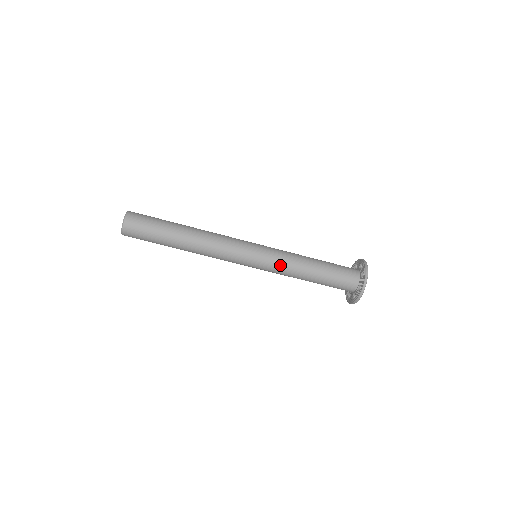
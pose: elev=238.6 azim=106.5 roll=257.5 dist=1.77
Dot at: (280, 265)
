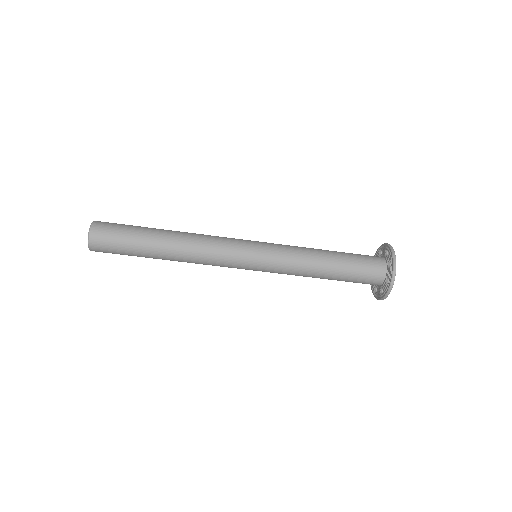
Dot at: (287, 253)
